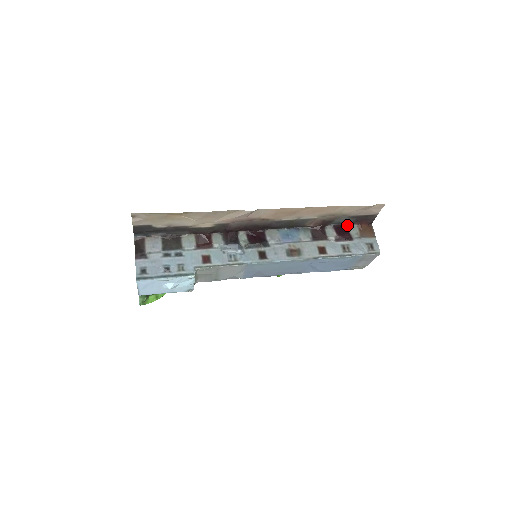
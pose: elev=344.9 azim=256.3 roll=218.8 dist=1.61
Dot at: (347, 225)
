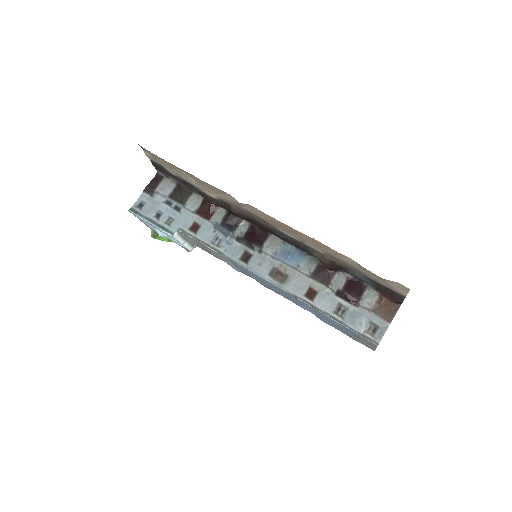
Dot at: (367, 286)
